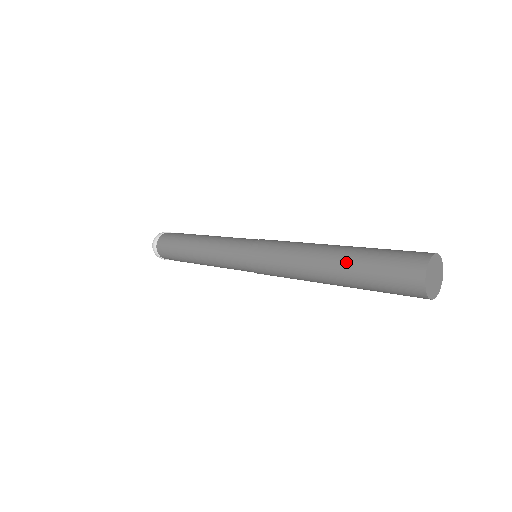
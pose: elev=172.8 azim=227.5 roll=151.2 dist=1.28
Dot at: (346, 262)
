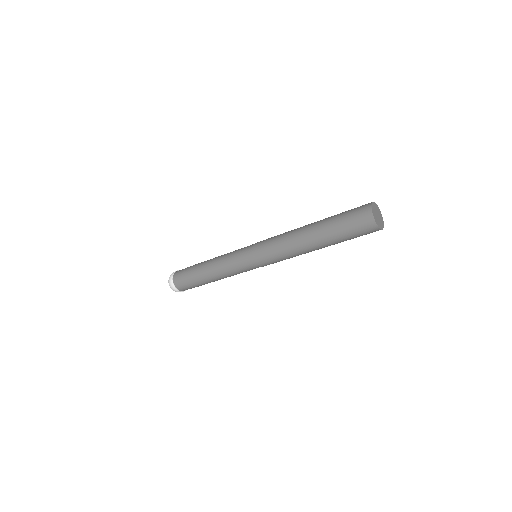
Dot at: (324, 219)
